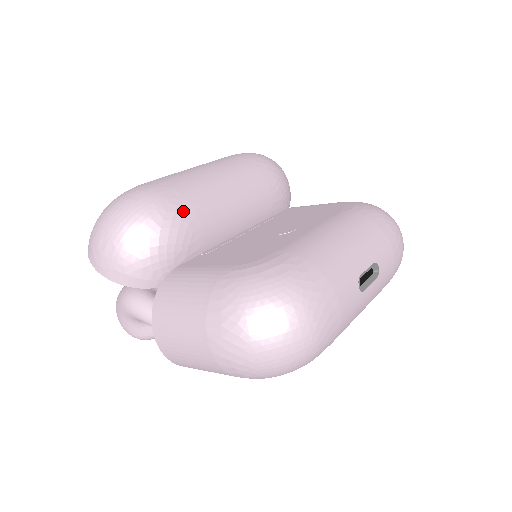
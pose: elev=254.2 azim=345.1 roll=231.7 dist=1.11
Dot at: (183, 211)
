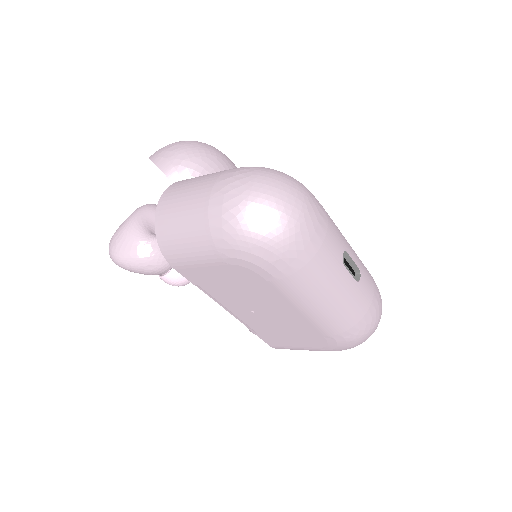
Dot at: occluded
